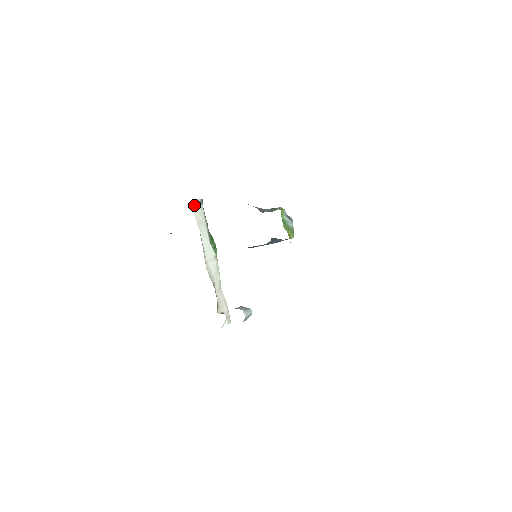
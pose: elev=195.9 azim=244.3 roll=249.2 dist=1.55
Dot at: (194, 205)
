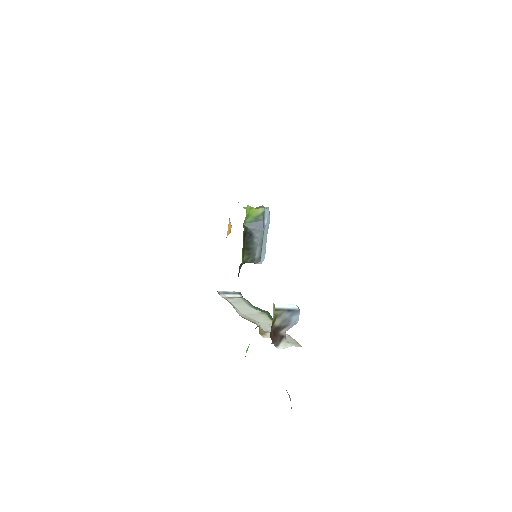
Dot at: (224, 295)
